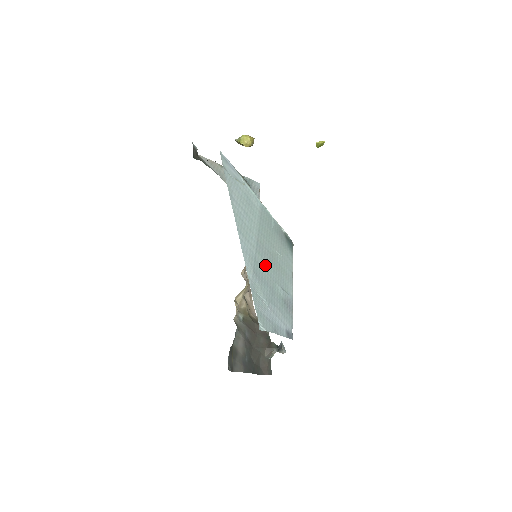
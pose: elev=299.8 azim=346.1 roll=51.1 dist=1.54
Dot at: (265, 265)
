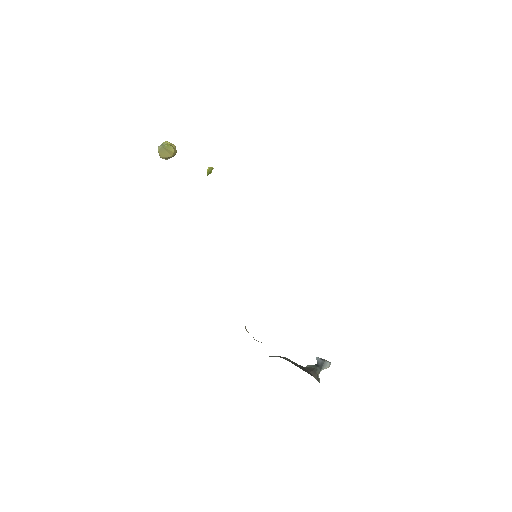
Dot at: occluded
